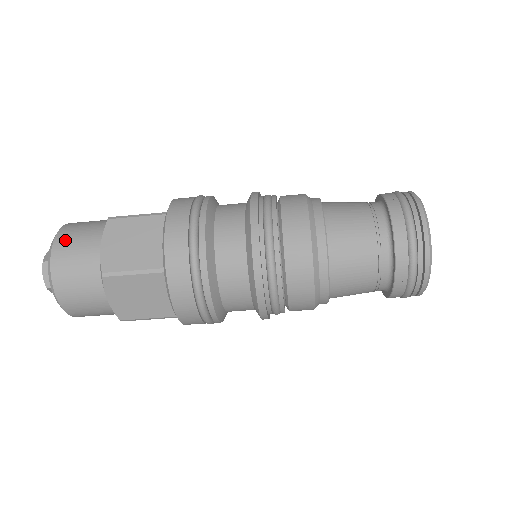
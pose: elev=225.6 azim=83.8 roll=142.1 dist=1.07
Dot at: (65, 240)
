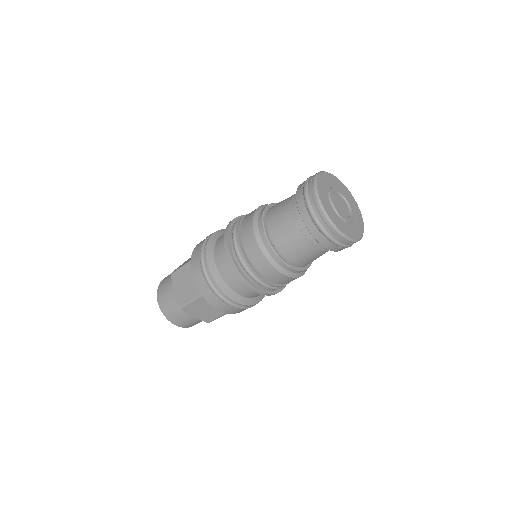
Dot at: (161, 294)
